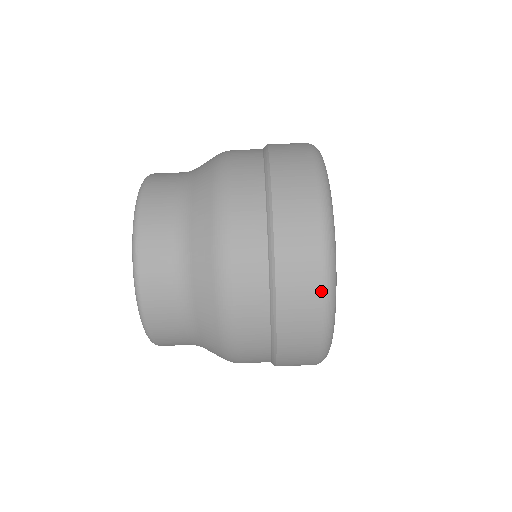
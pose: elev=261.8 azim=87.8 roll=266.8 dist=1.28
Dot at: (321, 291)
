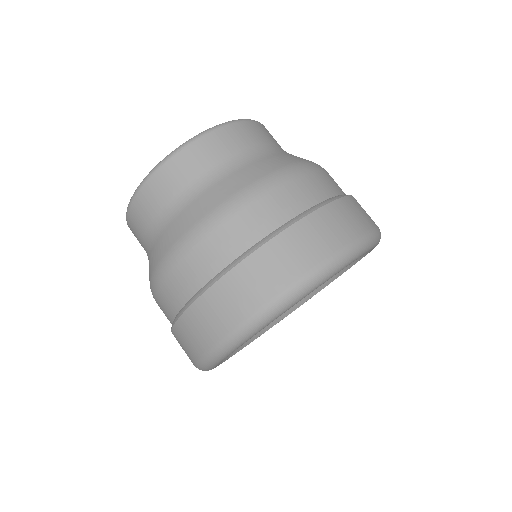
Dot at: (241, 321)
